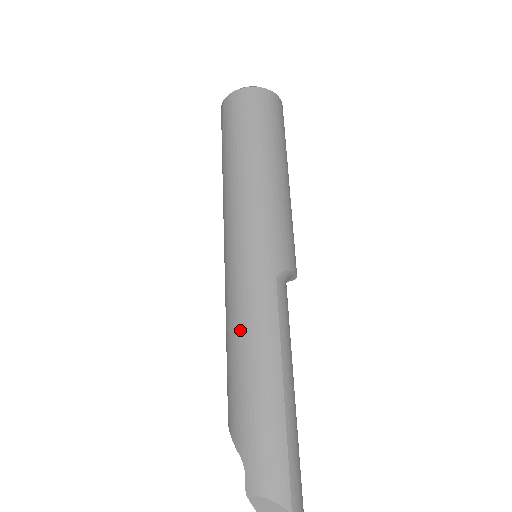
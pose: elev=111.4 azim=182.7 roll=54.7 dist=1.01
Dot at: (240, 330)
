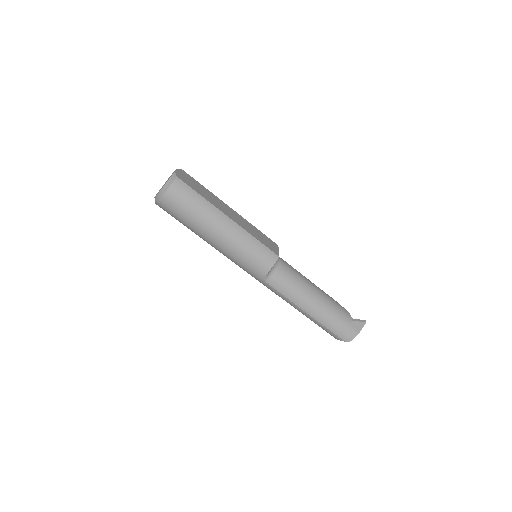
Dot at: occluded
